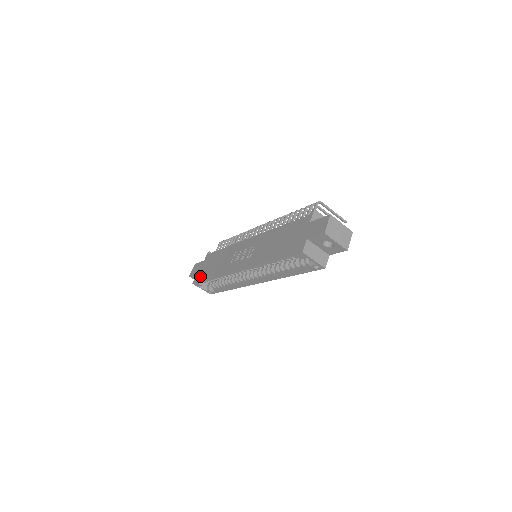
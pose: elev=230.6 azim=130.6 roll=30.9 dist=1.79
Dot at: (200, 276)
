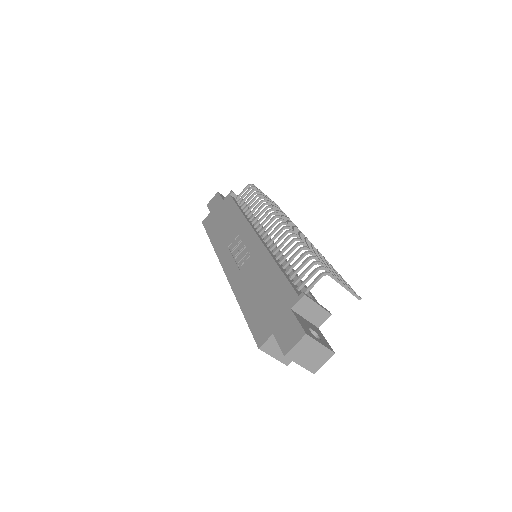
Dot at: (209, 222)
